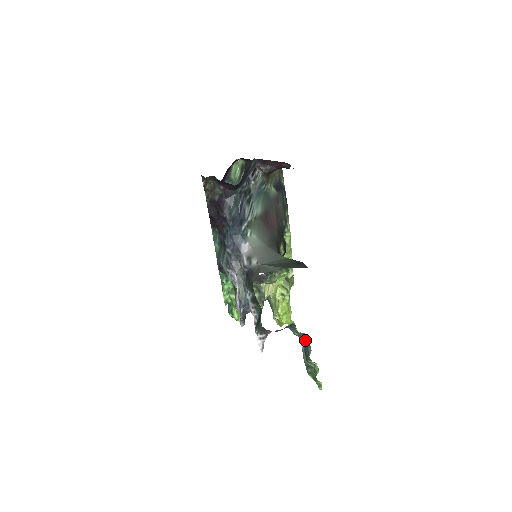
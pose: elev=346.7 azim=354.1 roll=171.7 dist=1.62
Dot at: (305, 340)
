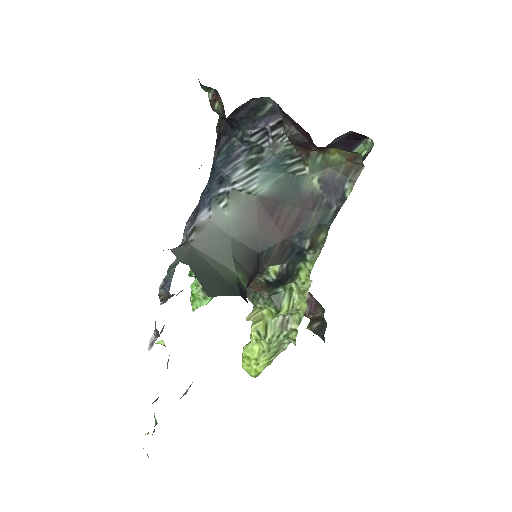
Dot at: occluded
